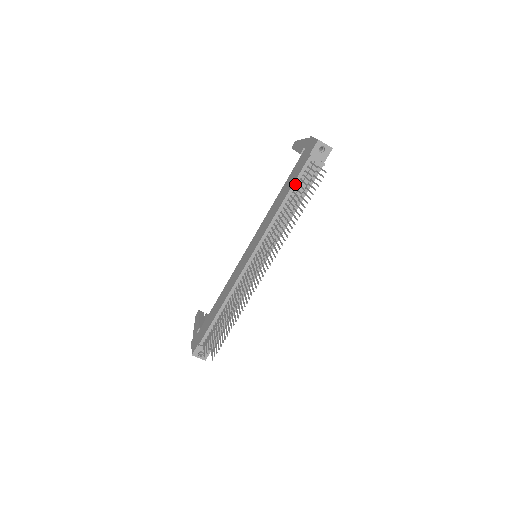
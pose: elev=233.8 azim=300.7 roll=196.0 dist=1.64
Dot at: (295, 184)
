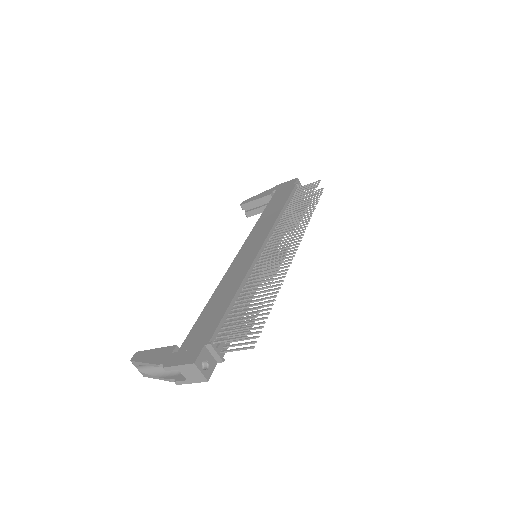
Dot at: (289, 199)
